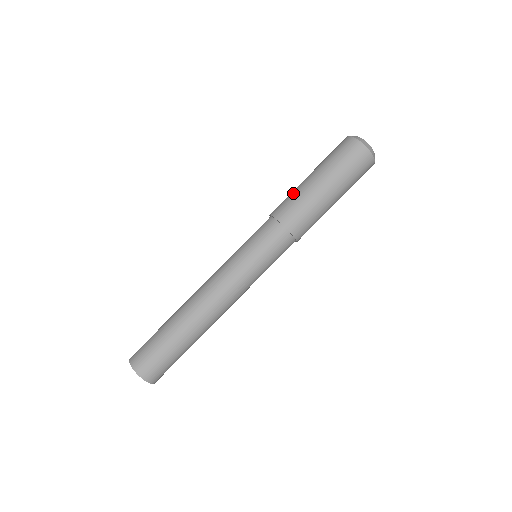
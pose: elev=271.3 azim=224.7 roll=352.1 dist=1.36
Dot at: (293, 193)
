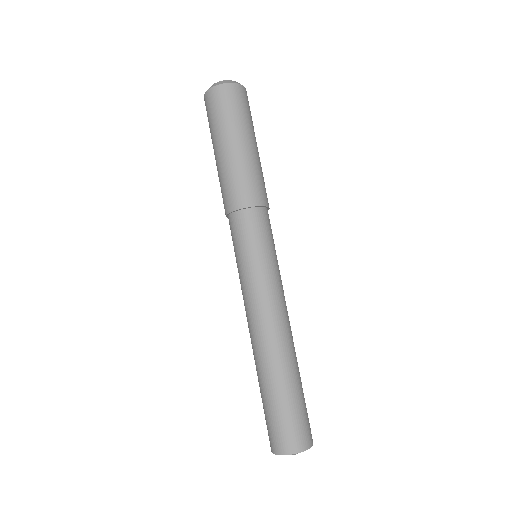
Dot at: (240, 172)
